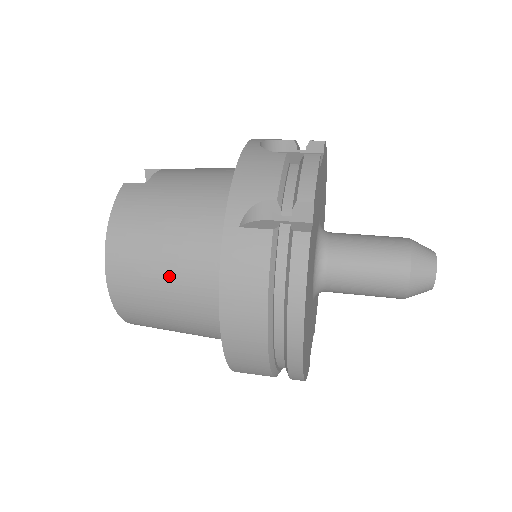
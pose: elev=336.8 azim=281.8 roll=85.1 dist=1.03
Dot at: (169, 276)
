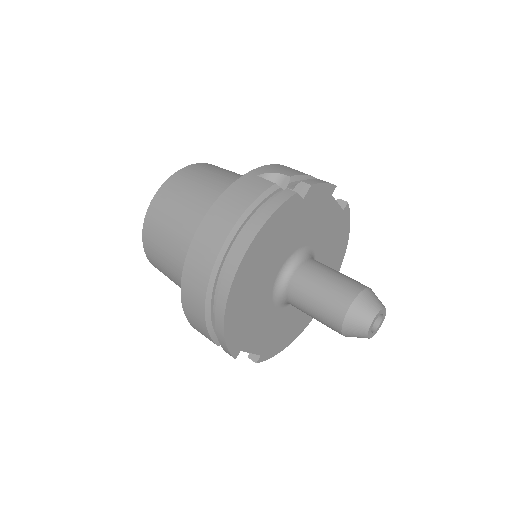
Dot at: (194, 200)
